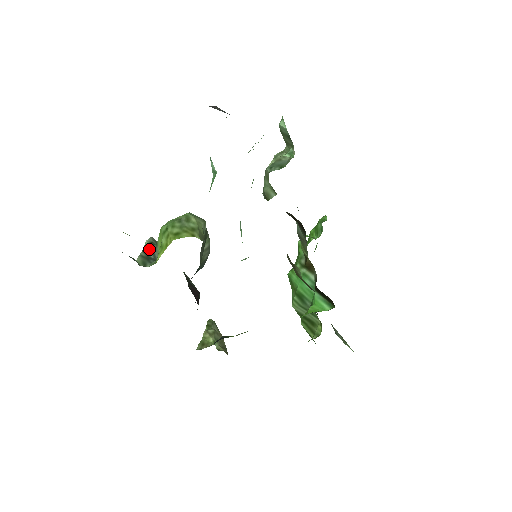
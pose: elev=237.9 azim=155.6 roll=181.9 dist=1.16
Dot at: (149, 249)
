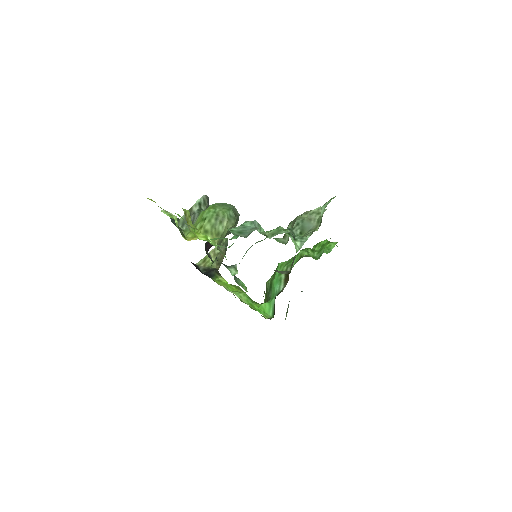
Dot at: (194, 211)
